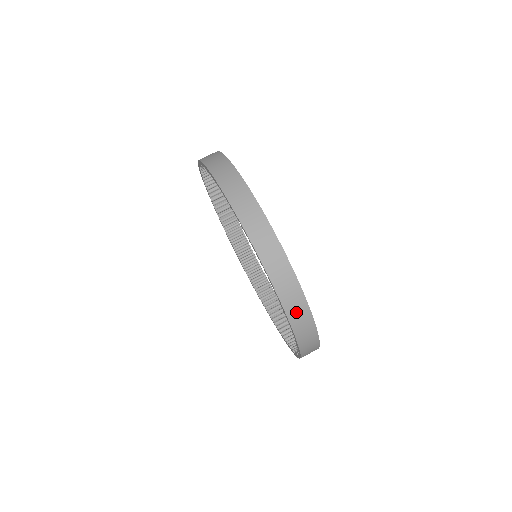
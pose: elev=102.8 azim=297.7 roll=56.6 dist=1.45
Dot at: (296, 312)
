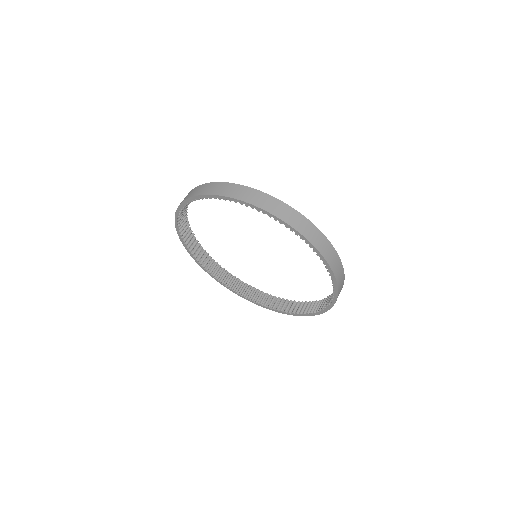
Dot at: (270, 205)
